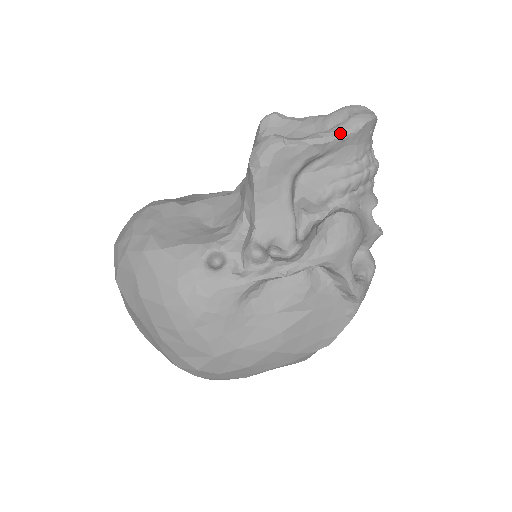
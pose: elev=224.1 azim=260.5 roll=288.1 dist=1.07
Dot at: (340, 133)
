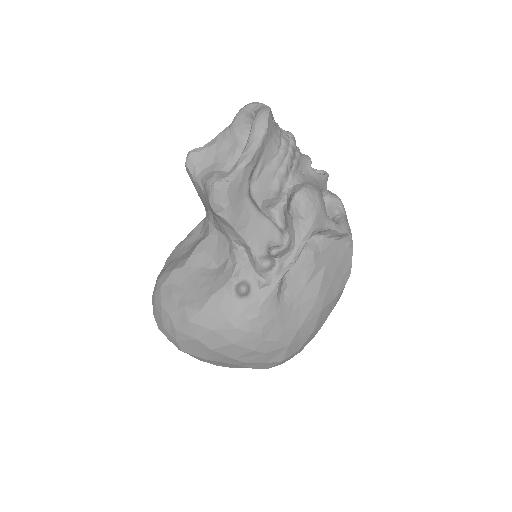
Dot at: (256, 142)
